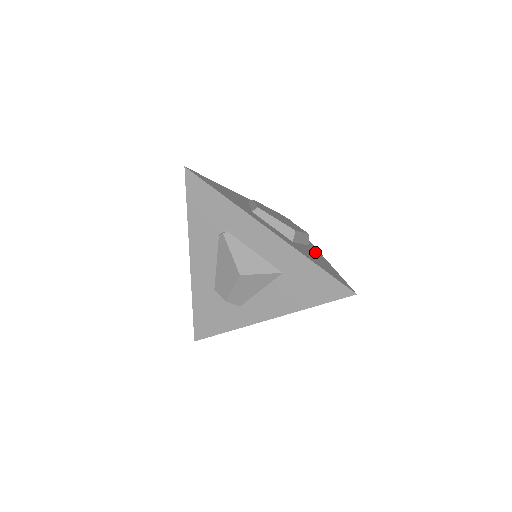
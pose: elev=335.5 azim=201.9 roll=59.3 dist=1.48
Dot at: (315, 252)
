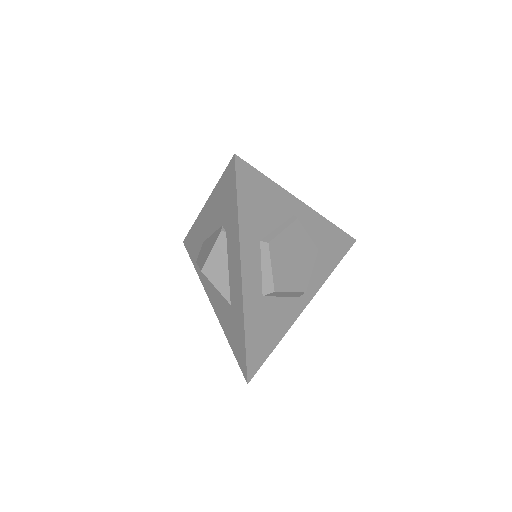
Dot at: (291, 310)
